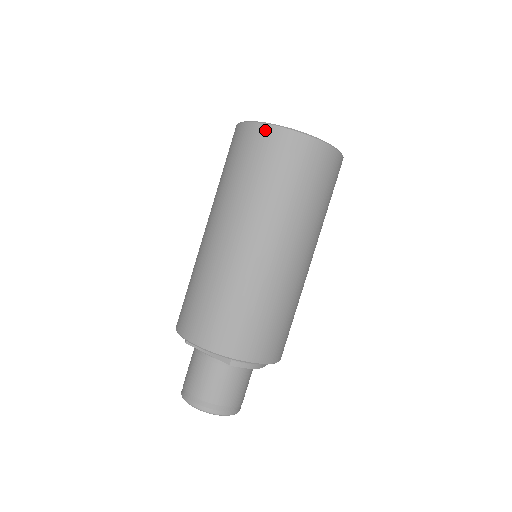
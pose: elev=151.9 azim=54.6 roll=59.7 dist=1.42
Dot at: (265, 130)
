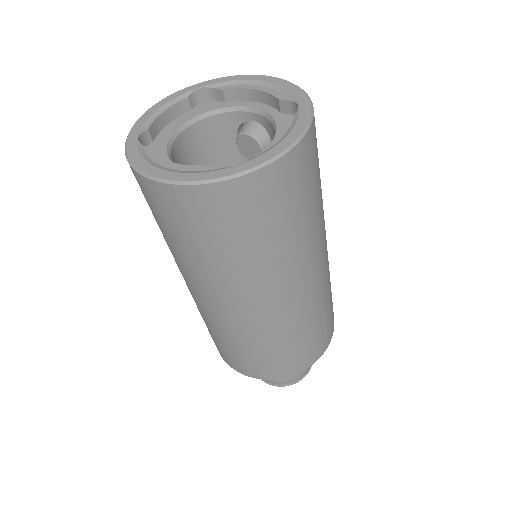
Dot at: (164, 191)
